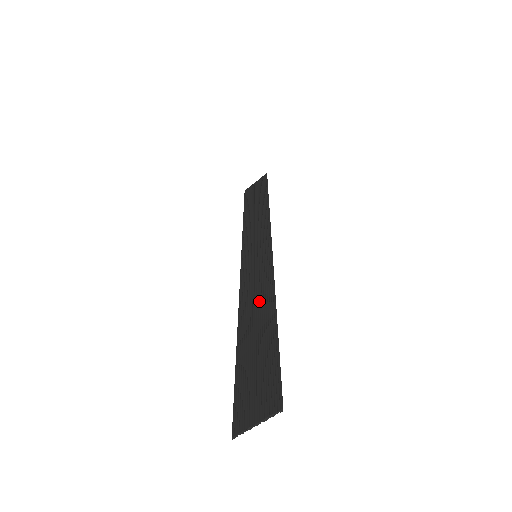
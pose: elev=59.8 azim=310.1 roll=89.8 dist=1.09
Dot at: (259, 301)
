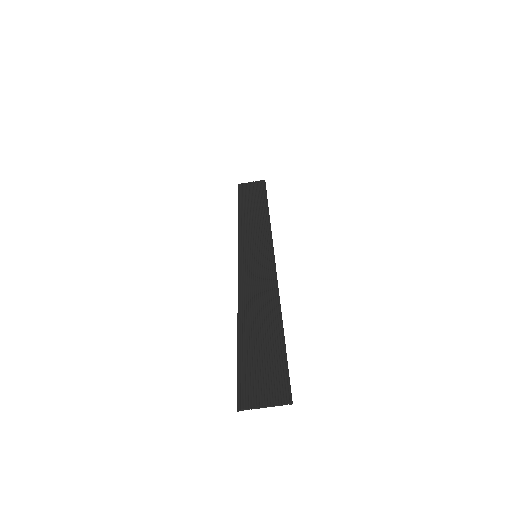
Dot at: (263, 300)
